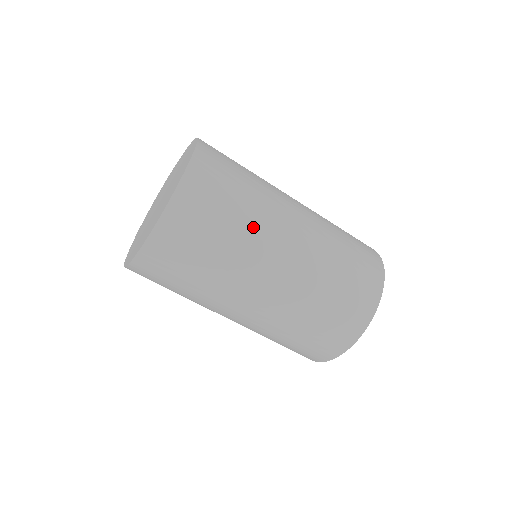
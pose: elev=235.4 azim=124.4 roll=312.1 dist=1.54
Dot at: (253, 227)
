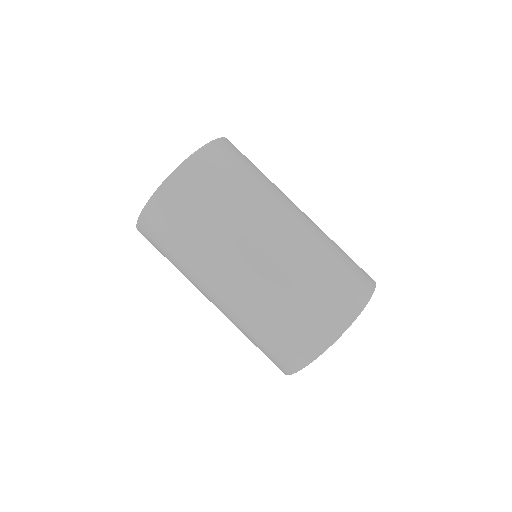
Dot at: (218, 235)
